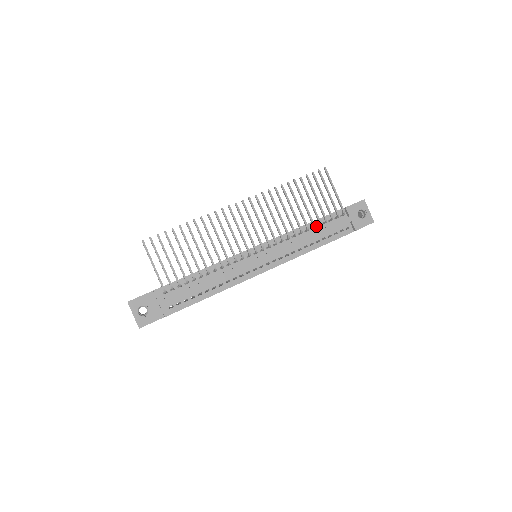
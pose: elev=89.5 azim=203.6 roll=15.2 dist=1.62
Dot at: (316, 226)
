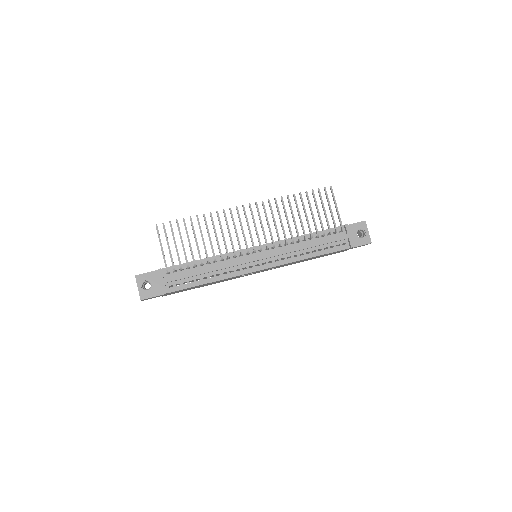
Dot at: (315, 237)
